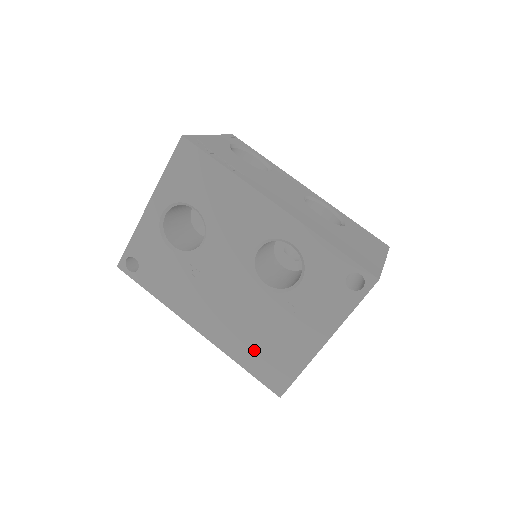
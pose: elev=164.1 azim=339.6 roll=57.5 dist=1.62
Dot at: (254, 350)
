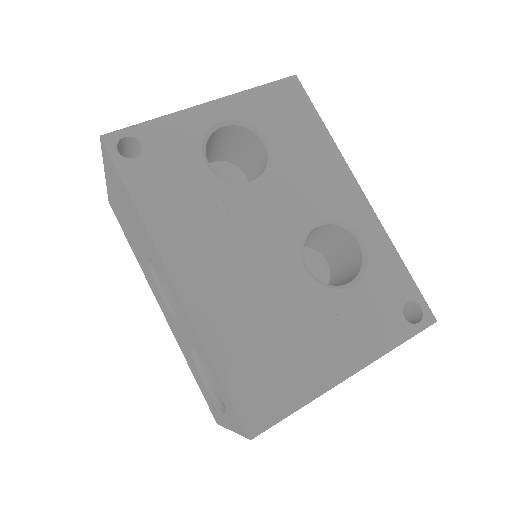
Dot at: (249, 347)
